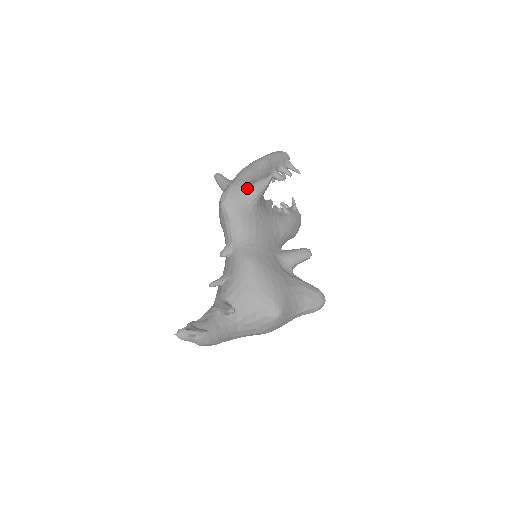
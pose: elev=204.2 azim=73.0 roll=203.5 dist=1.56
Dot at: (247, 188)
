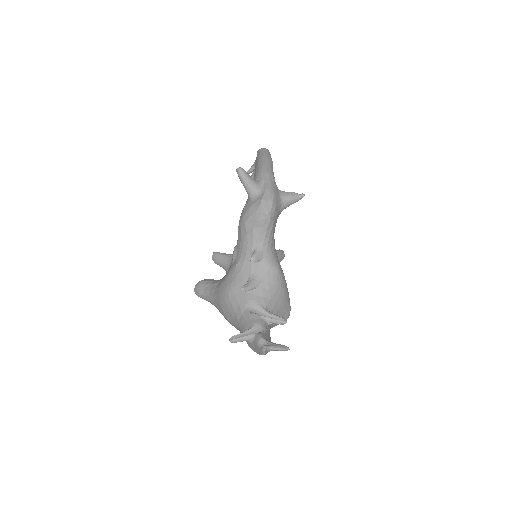
Dot at: (281, 199)
